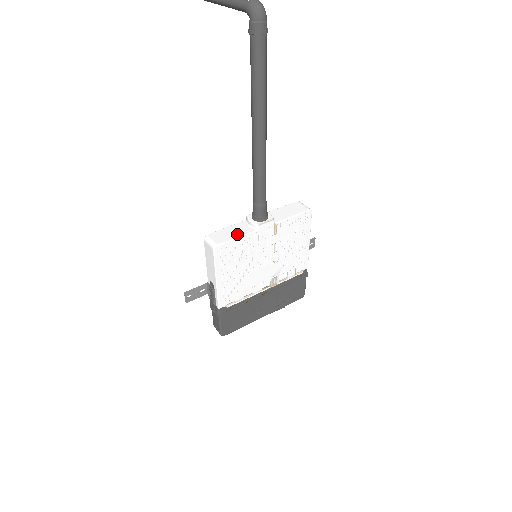
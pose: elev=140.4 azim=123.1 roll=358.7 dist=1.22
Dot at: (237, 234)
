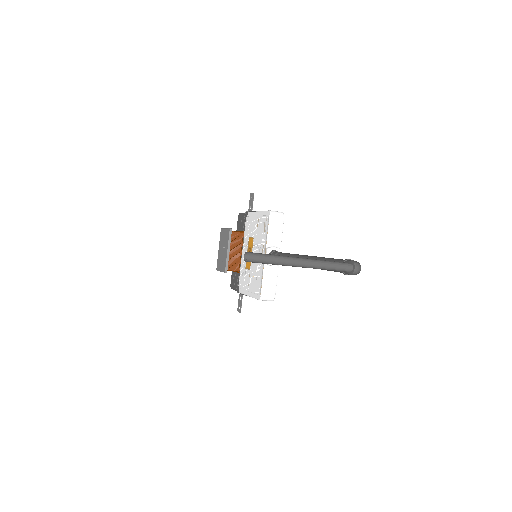
Dot at: (274, 280)
